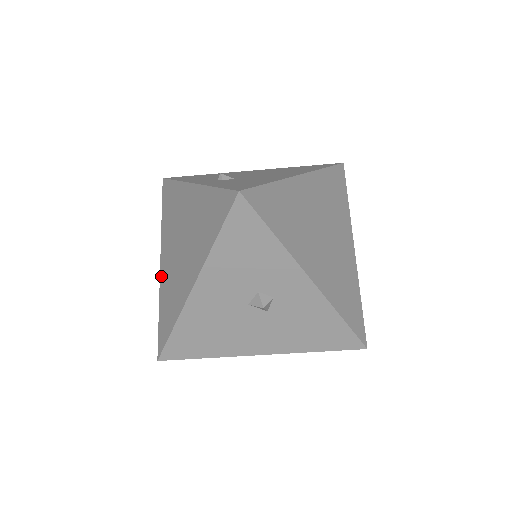
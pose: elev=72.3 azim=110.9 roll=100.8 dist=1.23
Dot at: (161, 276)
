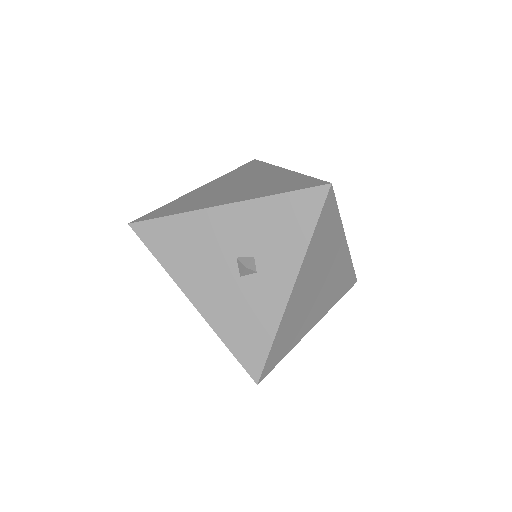
Dot at: (192, 192)
